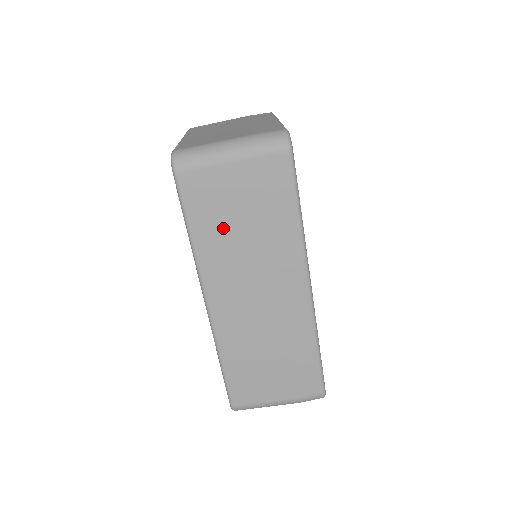
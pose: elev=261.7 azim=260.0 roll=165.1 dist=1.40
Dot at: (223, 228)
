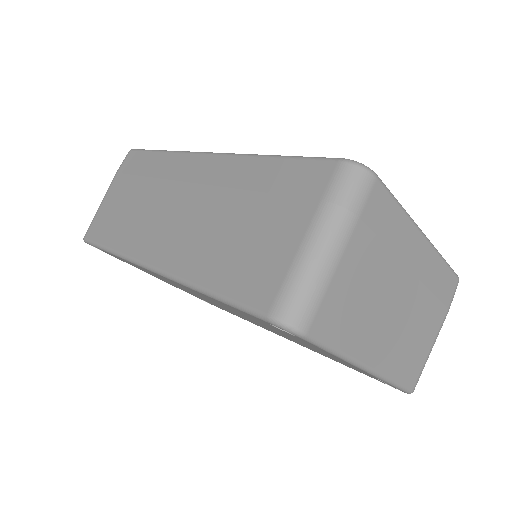
Dot at: (125, 218)
